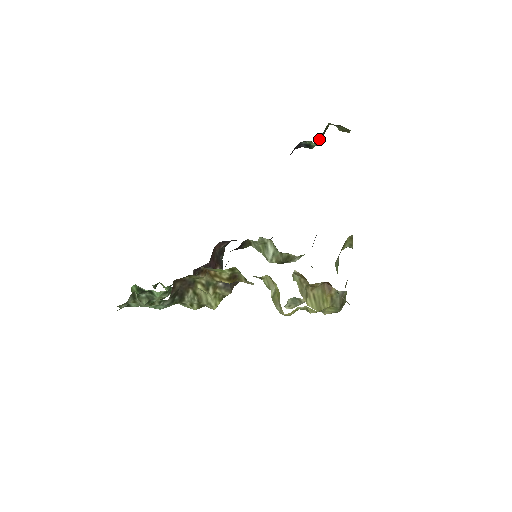
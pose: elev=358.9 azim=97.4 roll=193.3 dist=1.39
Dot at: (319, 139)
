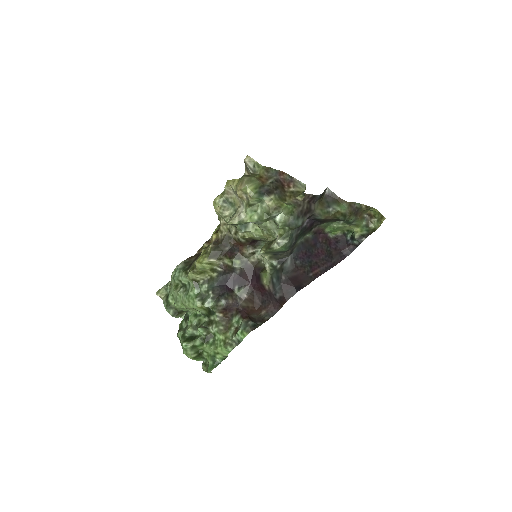
Dot at: (360, 231)
